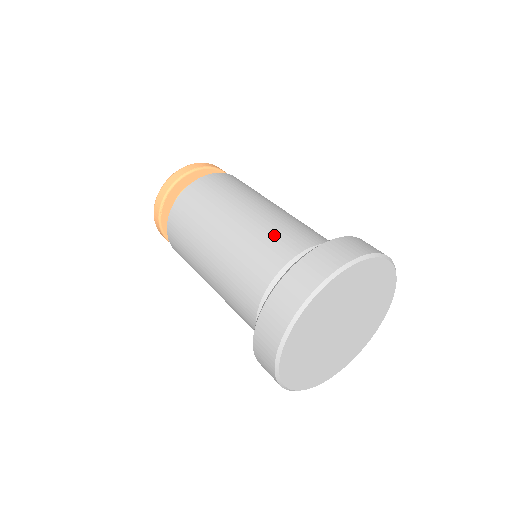
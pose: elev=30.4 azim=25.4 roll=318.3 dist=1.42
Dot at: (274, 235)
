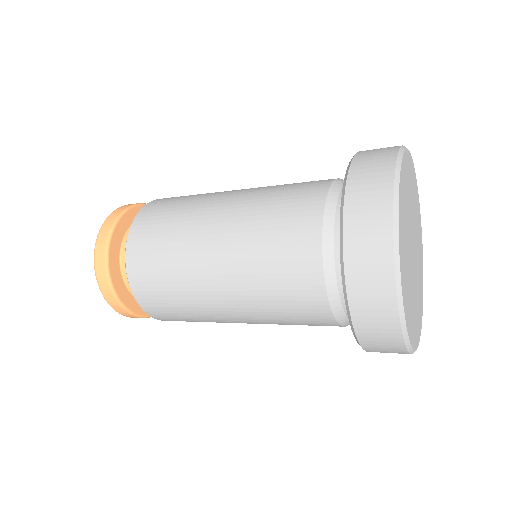
Dot at: (274, 248)
